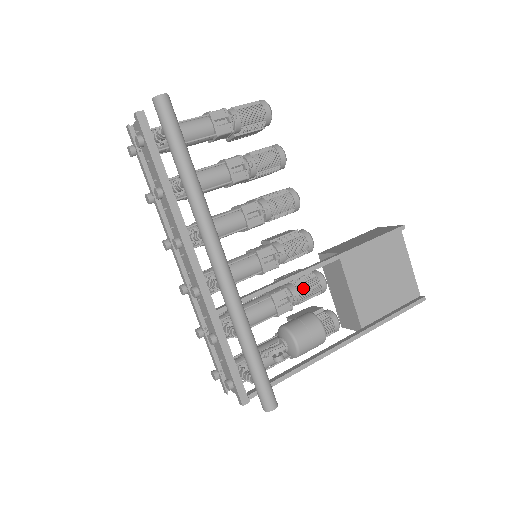
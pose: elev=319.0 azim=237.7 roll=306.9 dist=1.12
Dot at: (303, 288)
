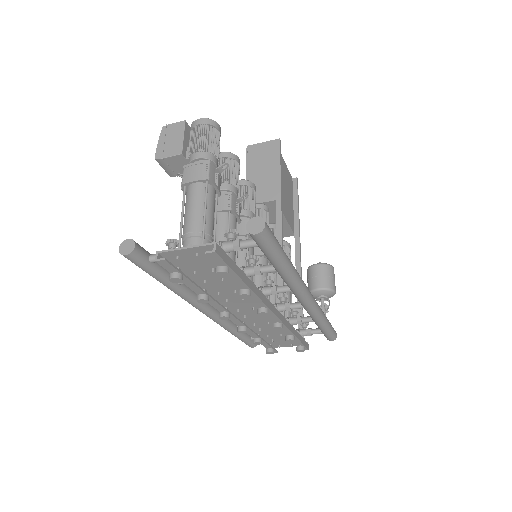
Dot at: occluded
